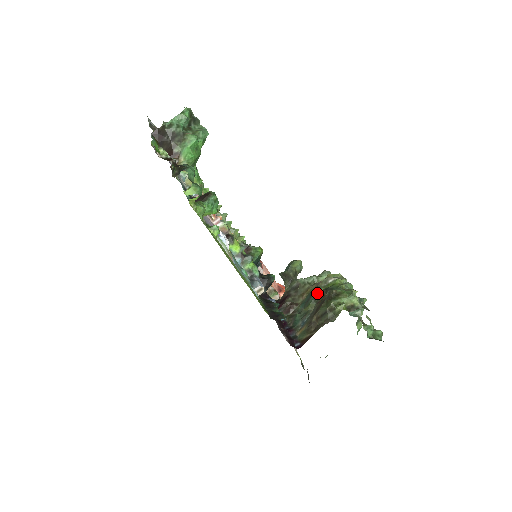
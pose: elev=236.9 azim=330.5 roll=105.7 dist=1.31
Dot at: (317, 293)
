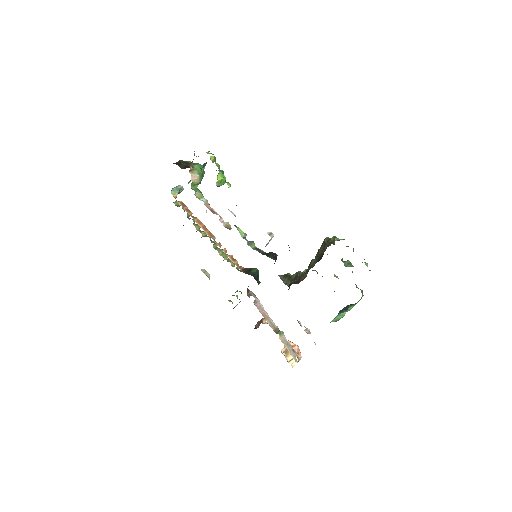
Dot at: occluded
